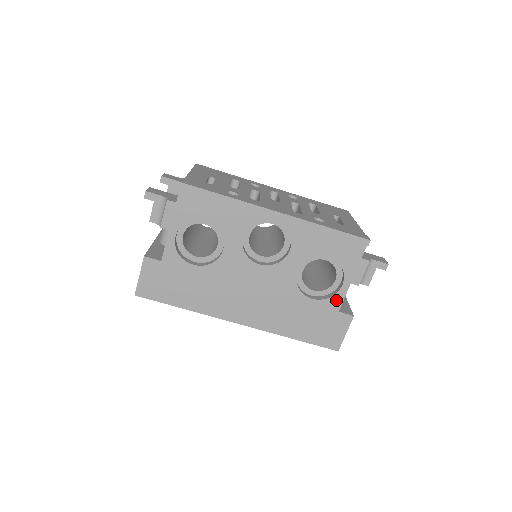
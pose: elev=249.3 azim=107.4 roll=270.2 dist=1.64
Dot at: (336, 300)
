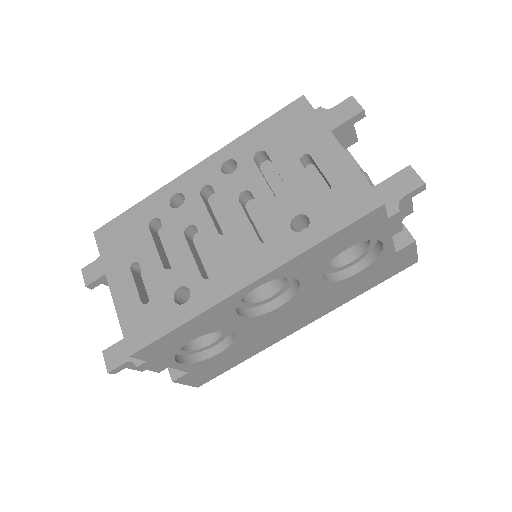
Dot at: (386, 253)
